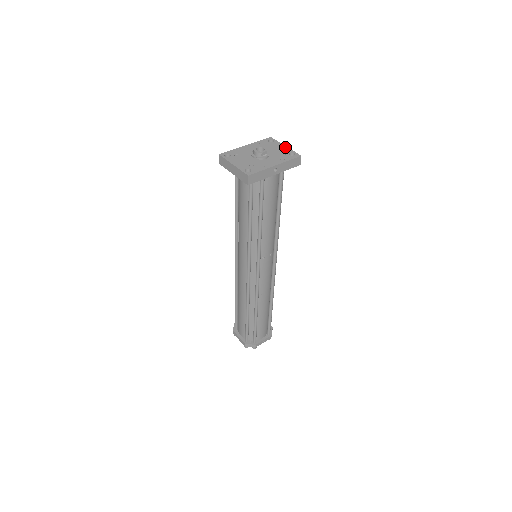
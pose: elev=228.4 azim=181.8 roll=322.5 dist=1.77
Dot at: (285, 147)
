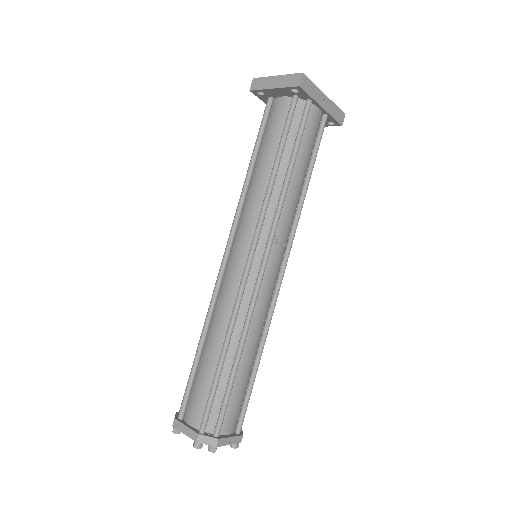
Dot at: occluded
